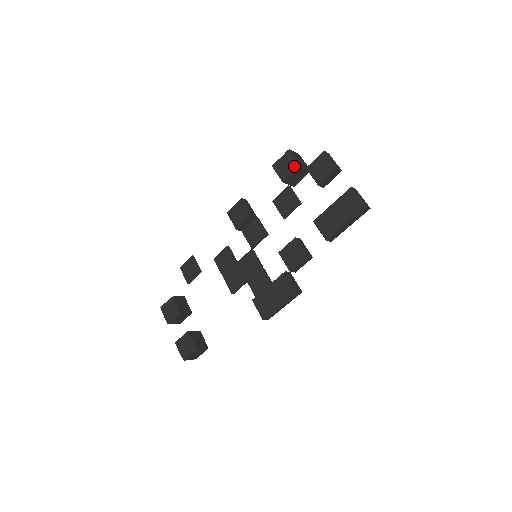
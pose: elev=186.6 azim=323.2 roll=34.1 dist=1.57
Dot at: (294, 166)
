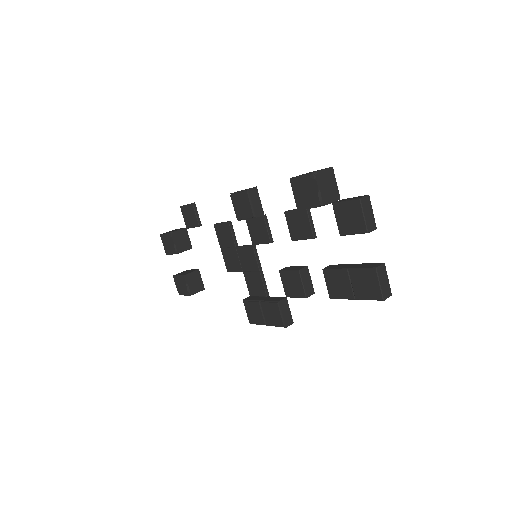
Dot at: (315, 201)
